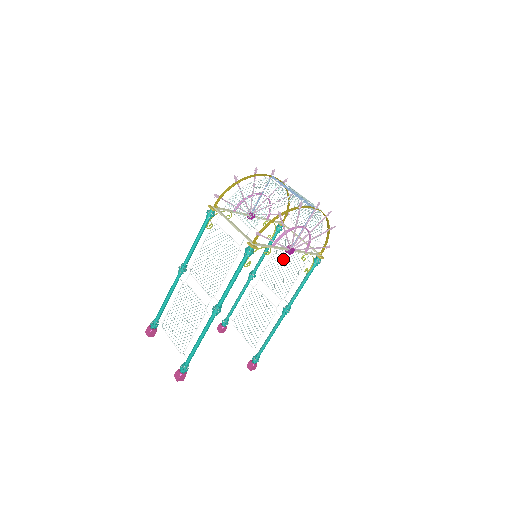
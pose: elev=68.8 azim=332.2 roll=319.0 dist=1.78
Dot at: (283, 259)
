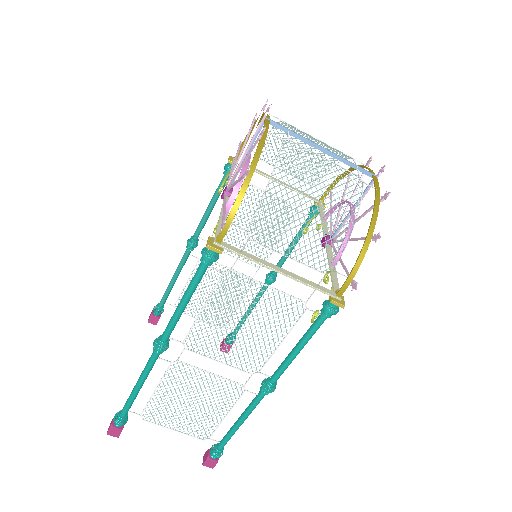
Dot at: (250, 215)
